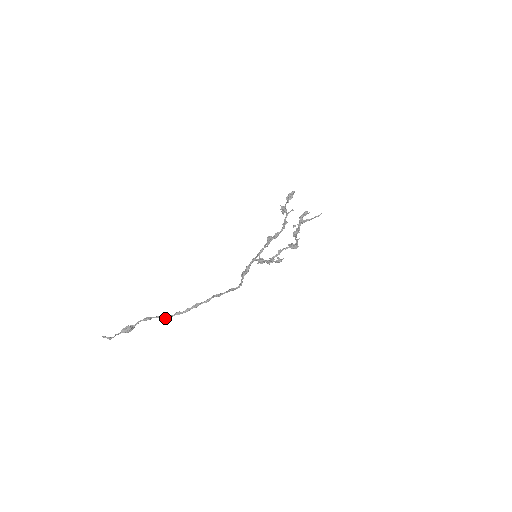
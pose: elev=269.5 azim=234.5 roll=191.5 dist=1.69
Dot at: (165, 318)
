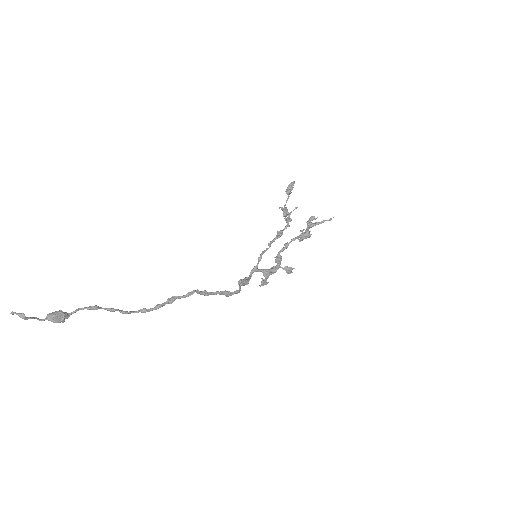
Dot at: (122, 312)
